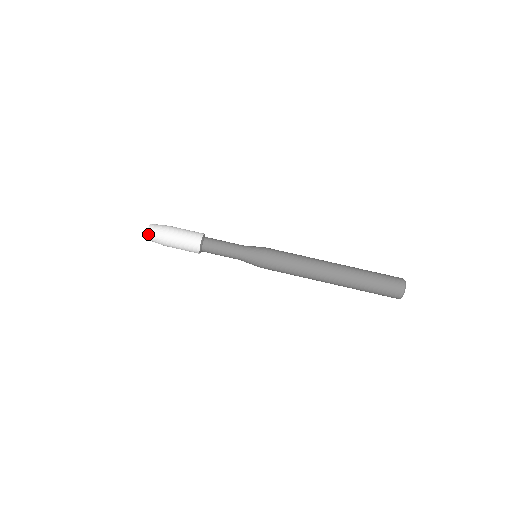
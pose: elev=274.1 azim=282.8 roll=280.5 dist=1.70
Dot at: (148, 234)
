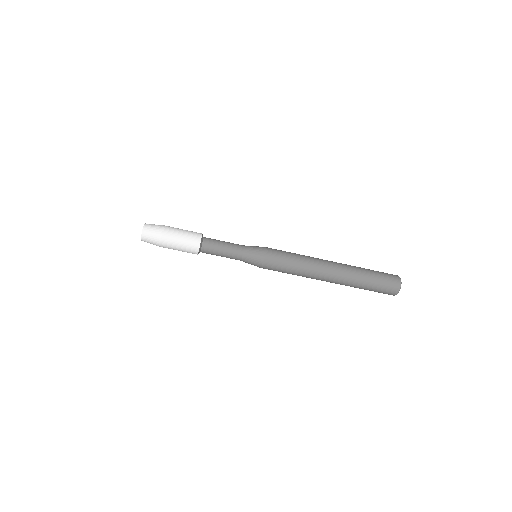
Dot at: occluded
